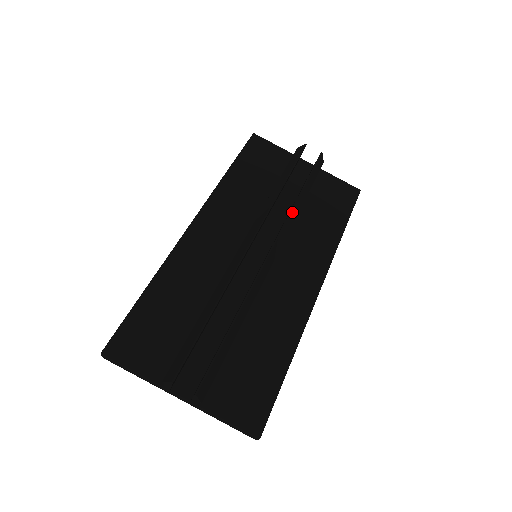
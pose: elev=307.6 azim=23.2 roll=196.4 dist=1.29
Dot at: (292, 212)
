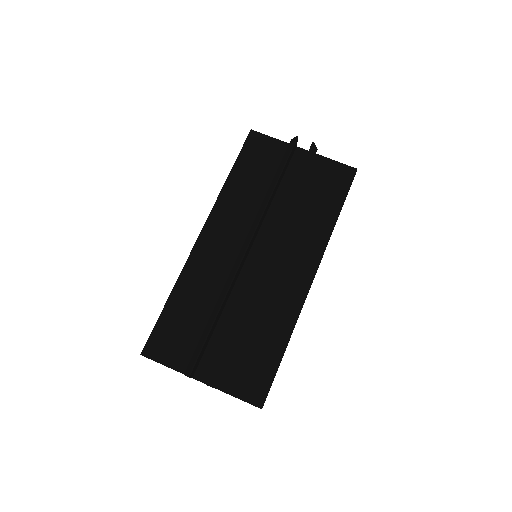
Dot at: (283, 213)
